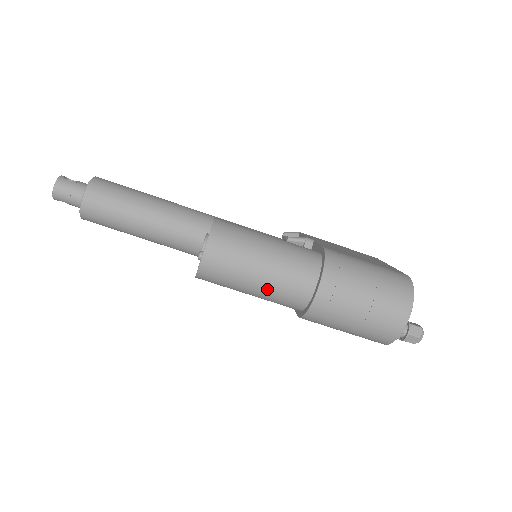
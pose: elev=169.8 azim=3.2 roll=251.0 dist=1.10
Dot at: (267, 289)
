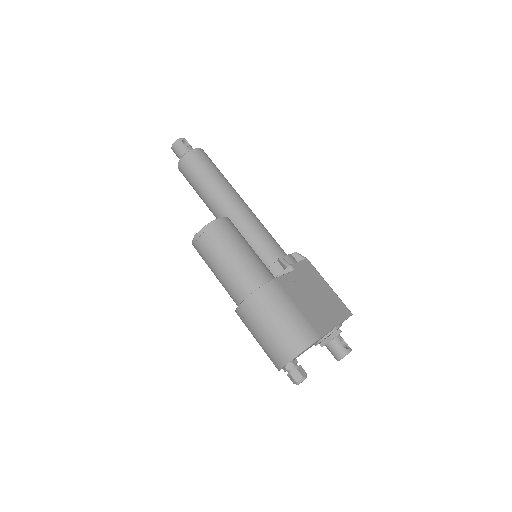
Dot at: (221, 281)
